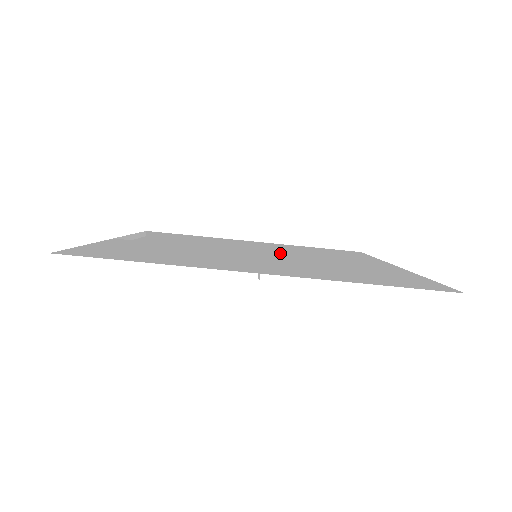
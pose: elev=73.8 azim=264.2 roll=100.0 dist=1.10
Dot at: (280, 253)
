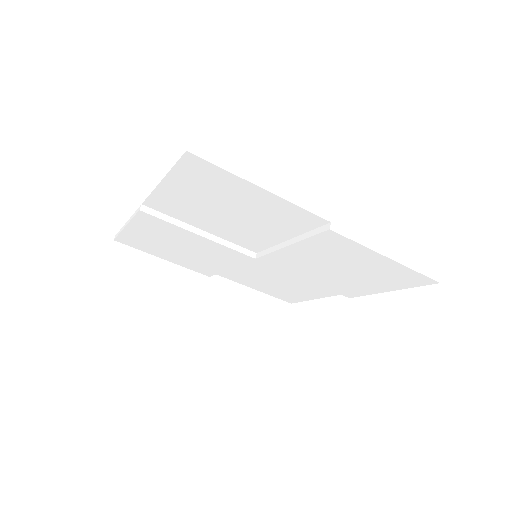
Dot at: occluded
